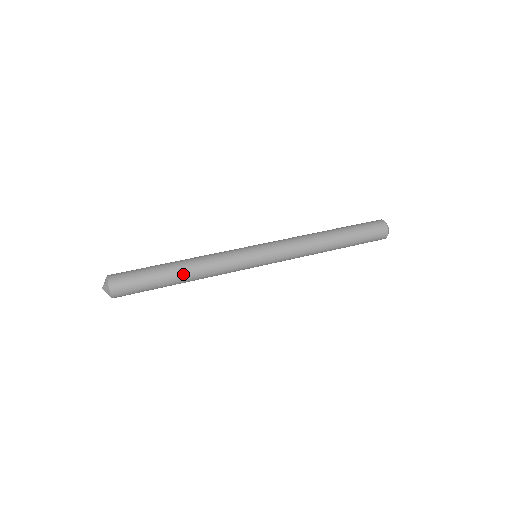
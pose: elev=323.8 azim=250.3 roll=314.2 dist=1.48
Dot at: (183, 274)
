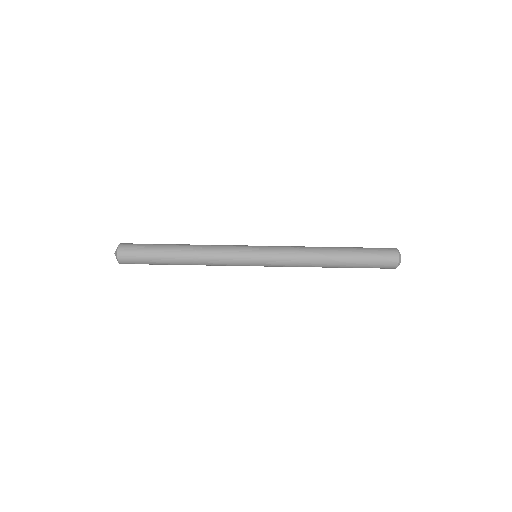
Dot at: (183, 264)
